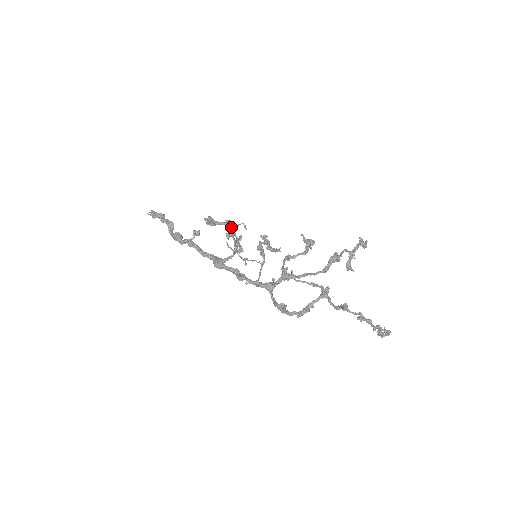
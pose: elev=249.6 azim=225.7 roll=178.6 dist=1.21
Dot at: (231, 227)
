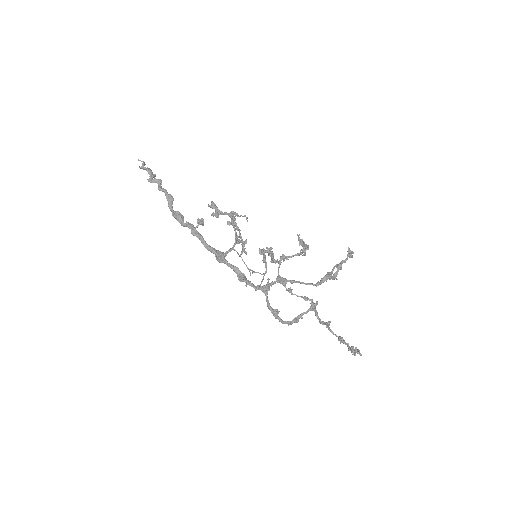
Dot at: (237, 227)
